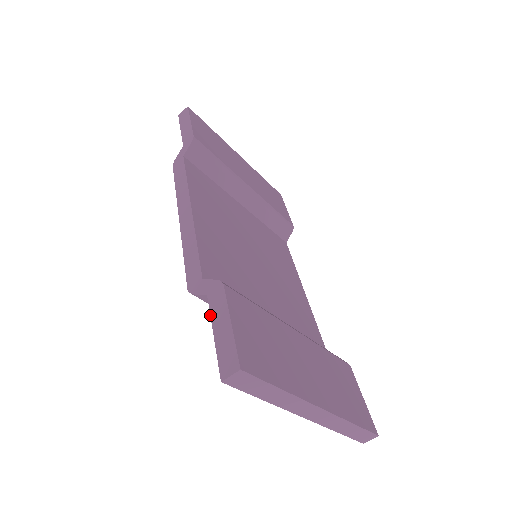
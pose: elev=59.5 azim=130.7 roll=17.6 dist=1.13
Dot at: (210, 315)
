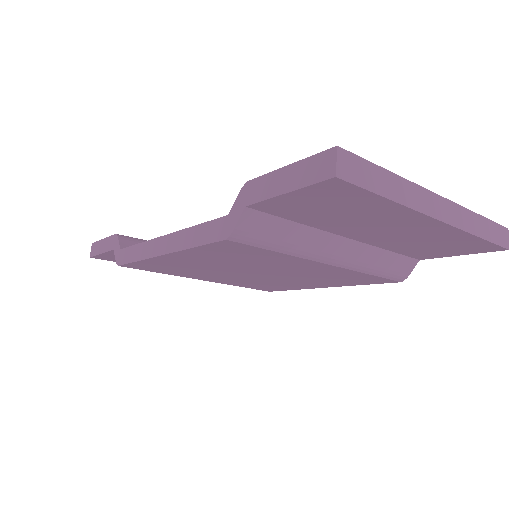
Dot at: (265, 200)
